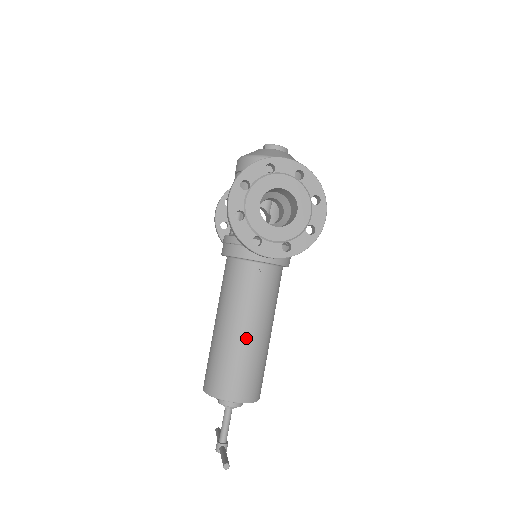
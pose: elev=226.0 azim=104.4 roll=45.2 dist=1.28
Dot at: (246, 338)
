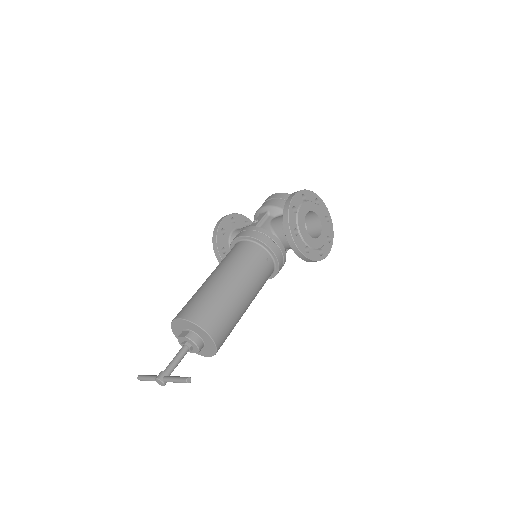
Dot at: (240, 296)
